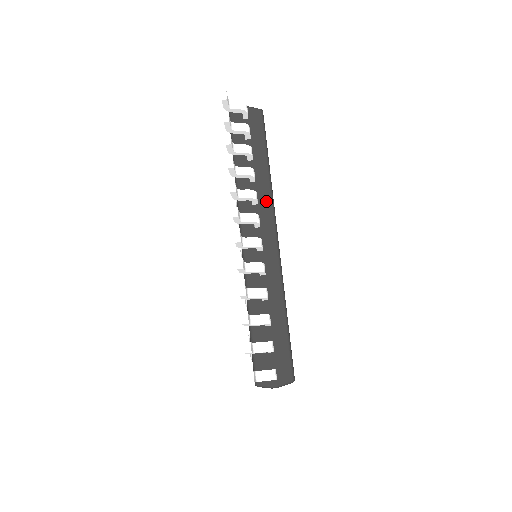
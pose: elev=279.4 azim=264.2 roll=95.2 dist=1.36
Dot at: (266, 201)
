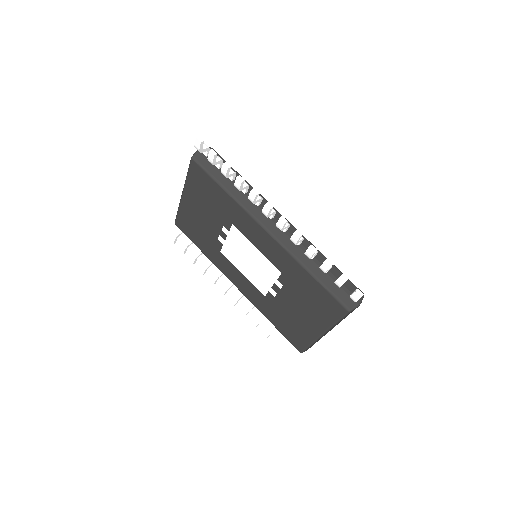
Dot at: (263, 201)
